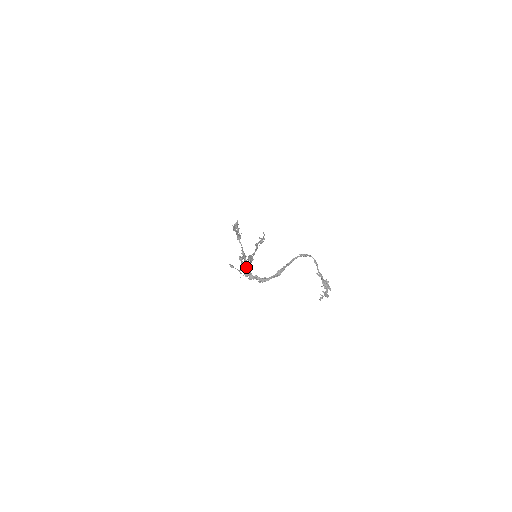
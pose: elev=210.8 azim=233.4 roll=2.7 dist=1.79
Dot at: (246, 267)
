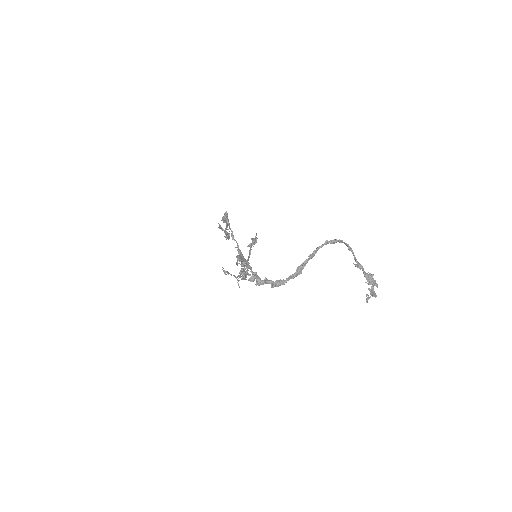
Dot at: occluded
